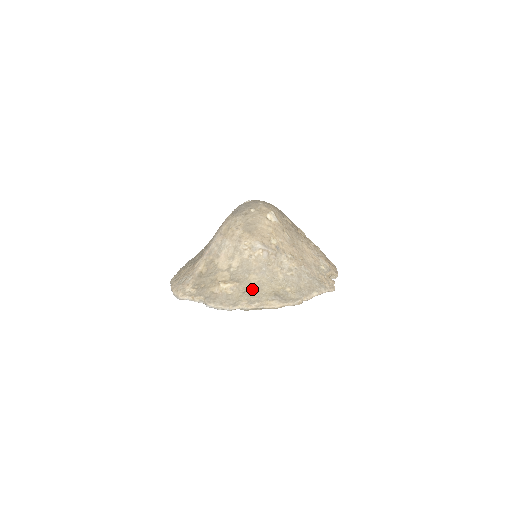
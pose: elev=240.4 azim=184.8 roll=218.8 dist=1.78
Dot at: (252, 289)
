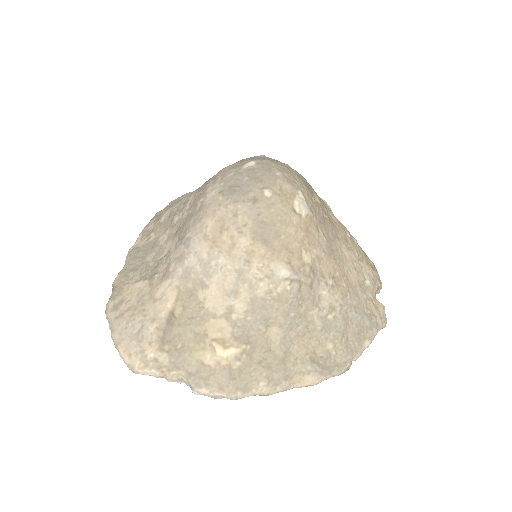
Dot at: (273, 355)
